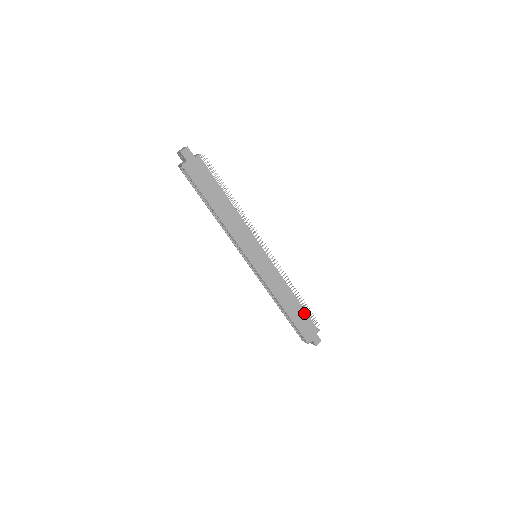
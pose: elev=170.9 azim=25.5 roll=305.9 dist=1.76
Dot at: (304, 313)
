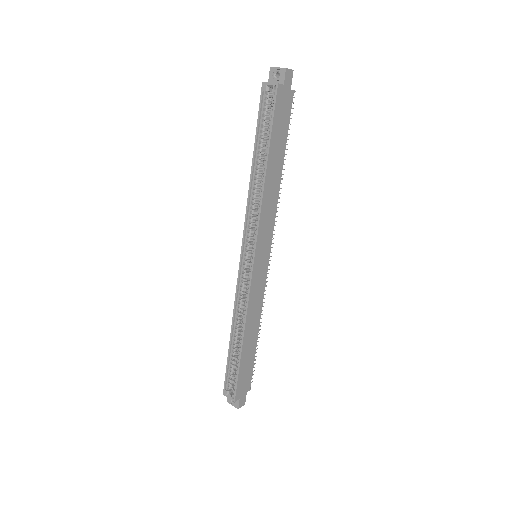
Dot at: (253, 358)
